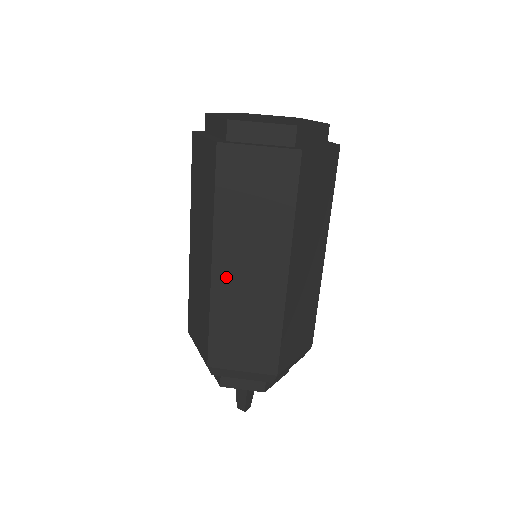
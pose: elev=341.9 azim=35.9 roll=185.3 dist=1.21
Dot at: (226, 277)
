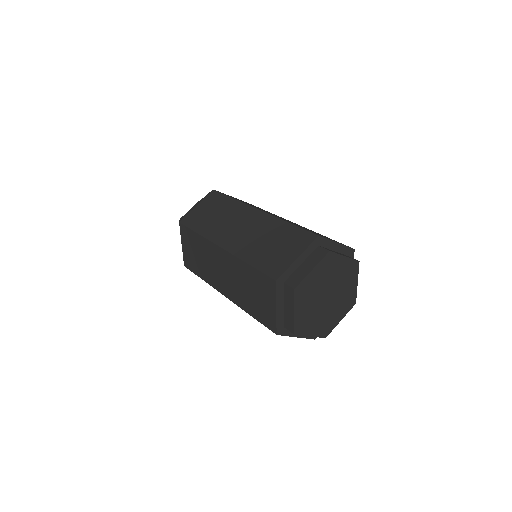
Dot at: occluded
